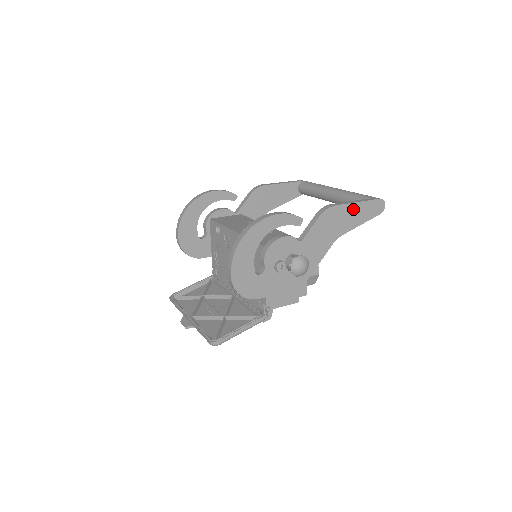
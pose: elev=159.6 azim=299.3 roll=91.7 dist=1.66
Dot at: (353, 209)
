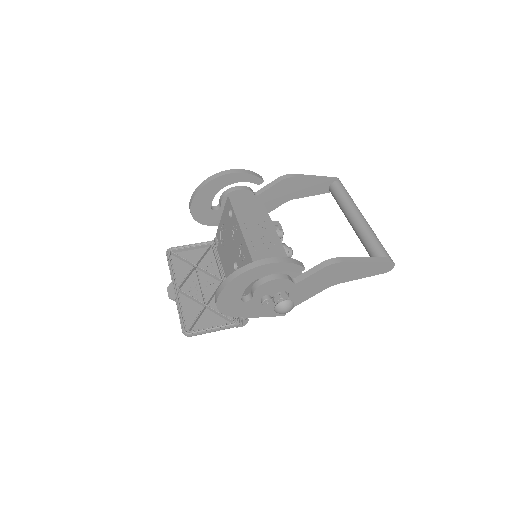
Dot at: (360, 266)
